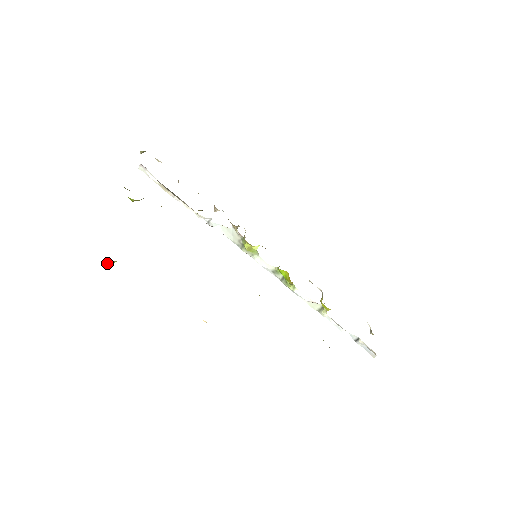
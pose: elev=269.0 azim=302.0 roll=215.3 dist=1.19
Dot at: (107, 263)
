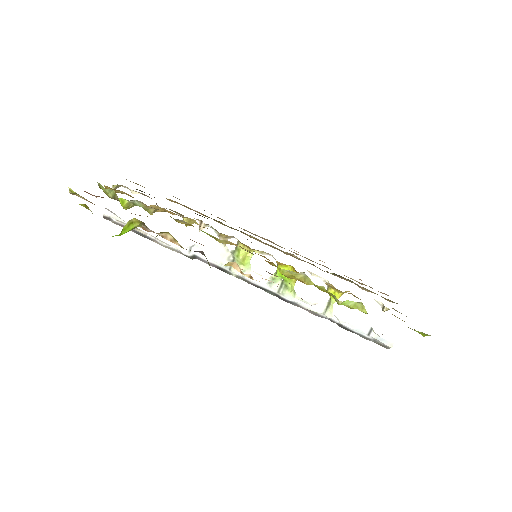
Dot at: (123, 228)
